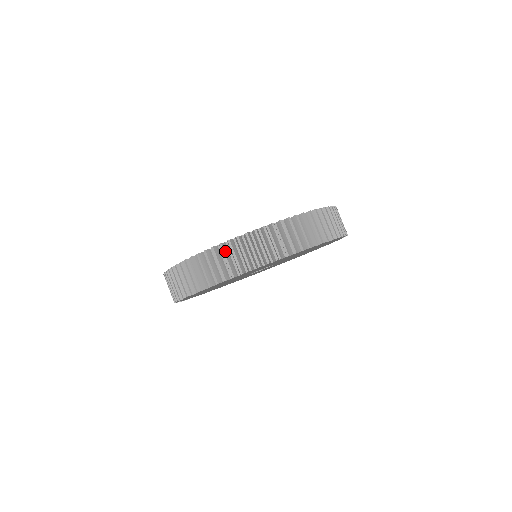
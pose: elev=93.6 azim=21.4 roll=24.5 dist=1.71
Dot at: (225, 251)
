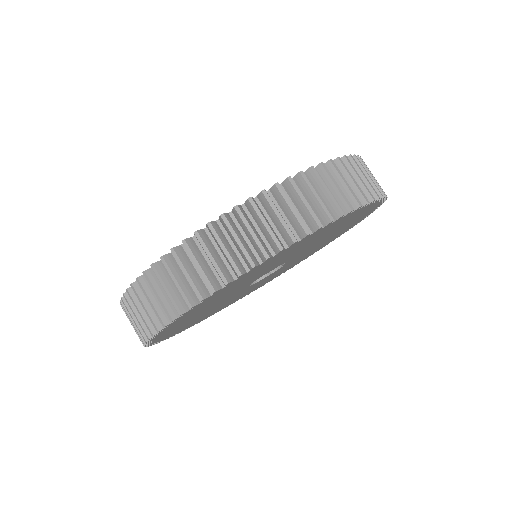
Dot at: occluded
